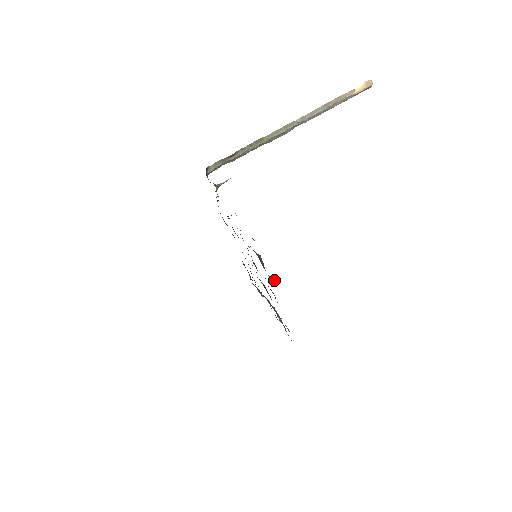
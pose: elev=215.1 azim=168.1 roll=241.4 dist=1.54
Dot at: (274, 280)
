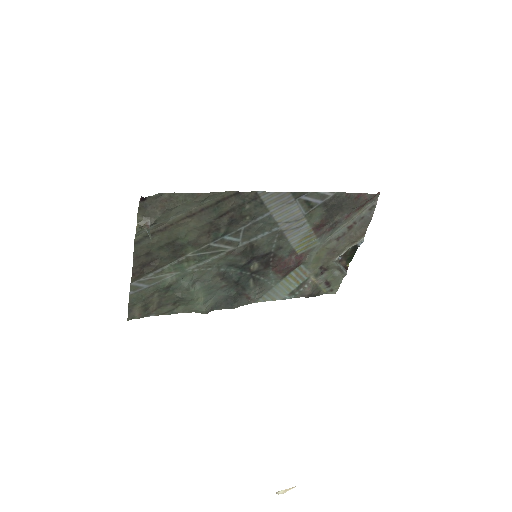
Dot at: (201, 311)
